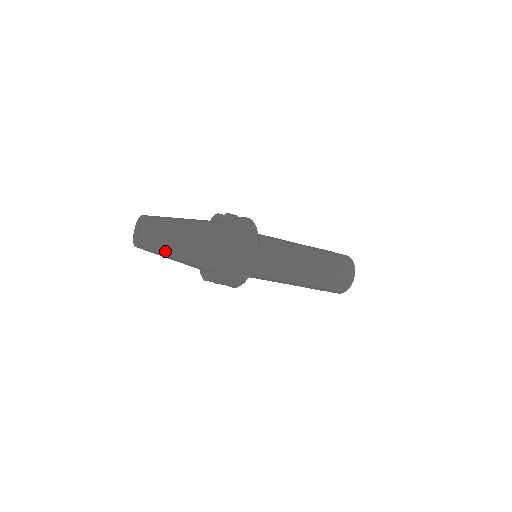
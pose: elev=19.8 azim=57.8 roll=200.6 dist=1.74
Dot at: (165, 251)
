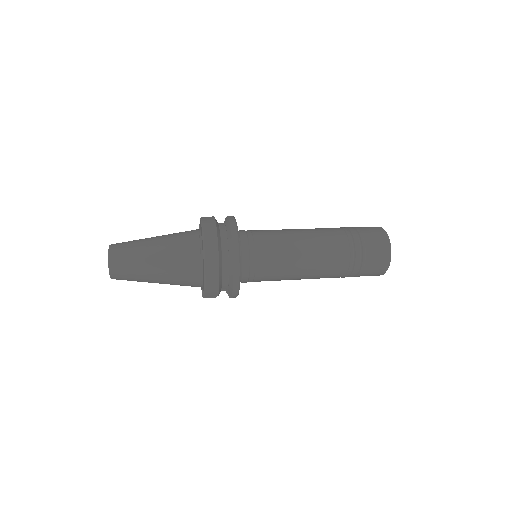
Dot at: (139, 274)
